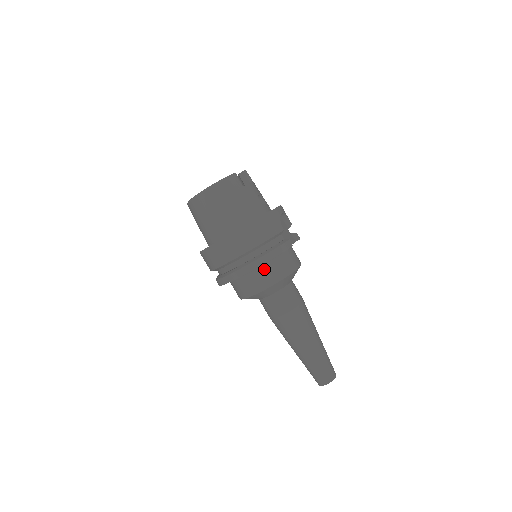
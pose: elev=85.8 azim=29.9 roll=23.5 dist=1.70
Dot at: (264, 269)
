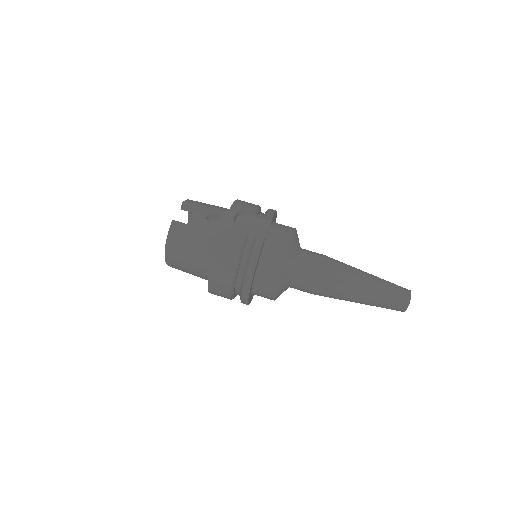
Dot at: (260, 276)
